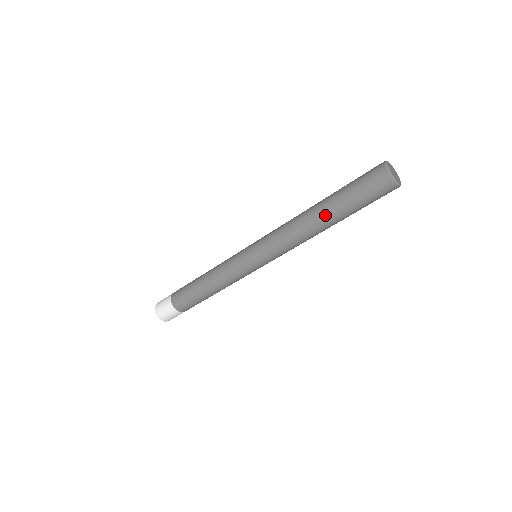
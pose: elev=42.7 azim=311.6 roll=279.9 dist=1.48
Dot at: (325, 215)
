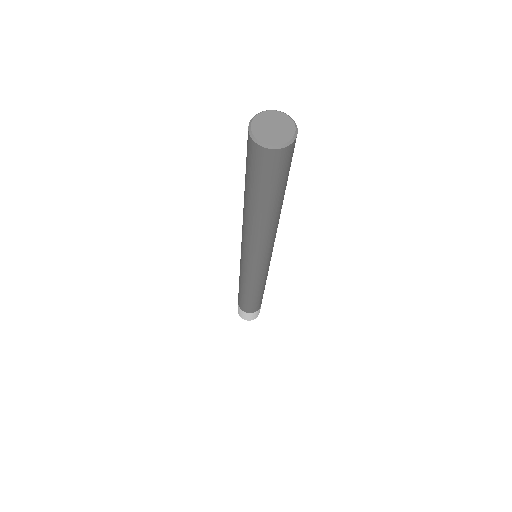
Dot at: (253, 212)
